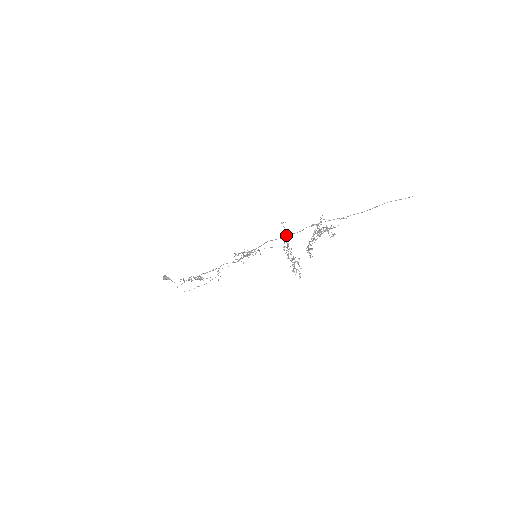
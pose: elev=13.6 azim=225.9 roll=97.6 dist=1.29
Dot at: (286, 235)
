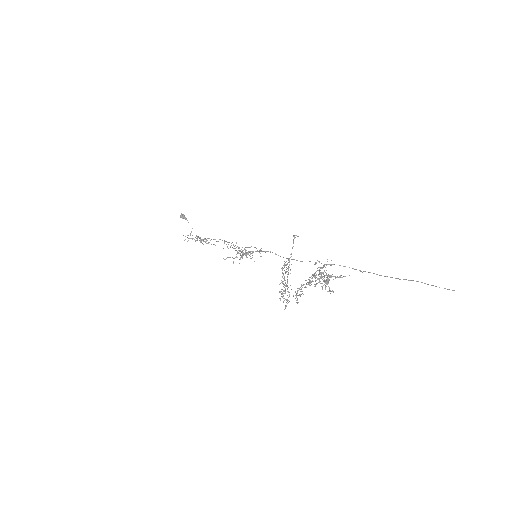
Dot at: occluded
